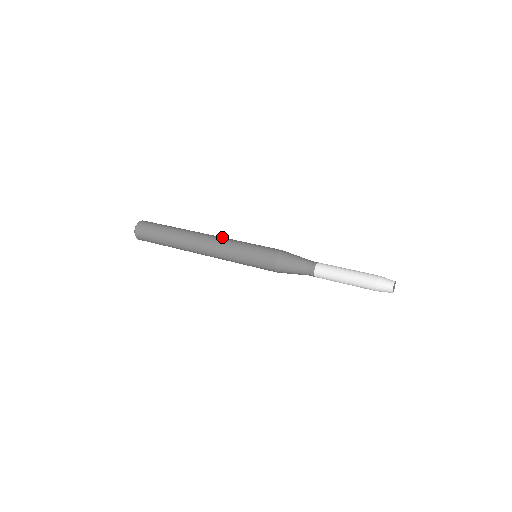
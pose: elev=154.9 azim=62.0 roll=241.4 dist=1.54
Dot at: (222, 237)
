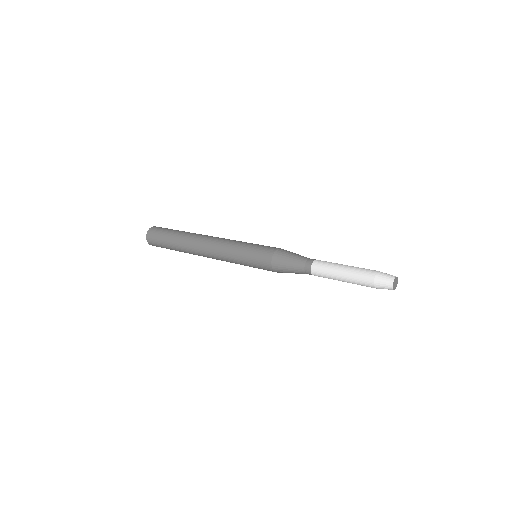
Dot at: occluded
